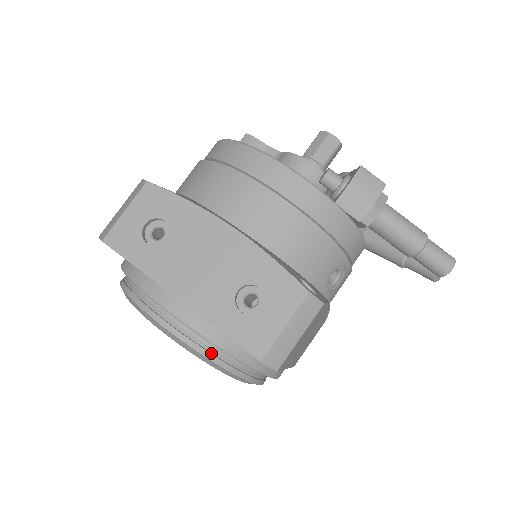
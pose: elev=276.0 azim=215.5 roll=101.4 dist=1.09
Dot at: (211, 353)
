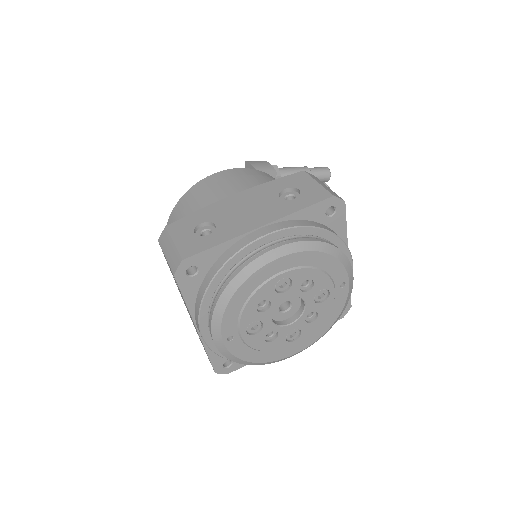
Dot at: (312, 240)
